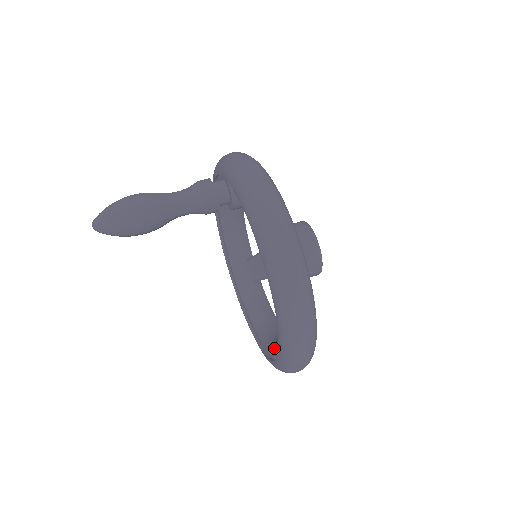
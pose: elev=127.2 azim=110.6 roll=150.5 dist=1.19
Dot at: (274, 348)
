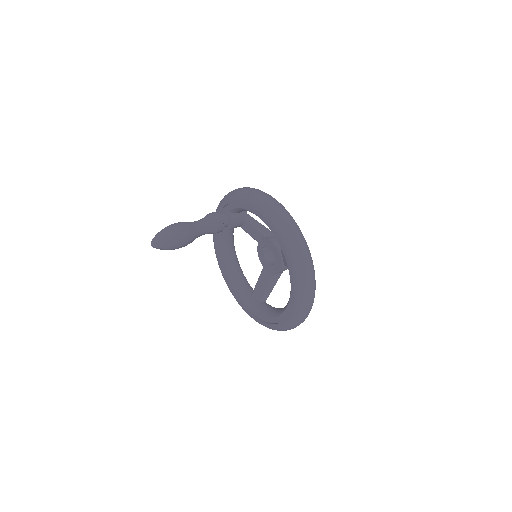
Dot at: occluded
